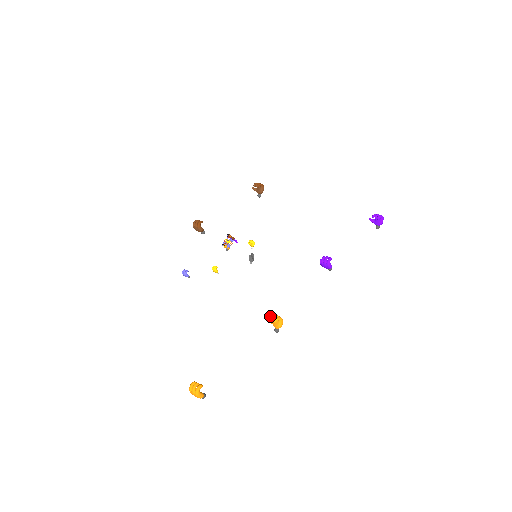
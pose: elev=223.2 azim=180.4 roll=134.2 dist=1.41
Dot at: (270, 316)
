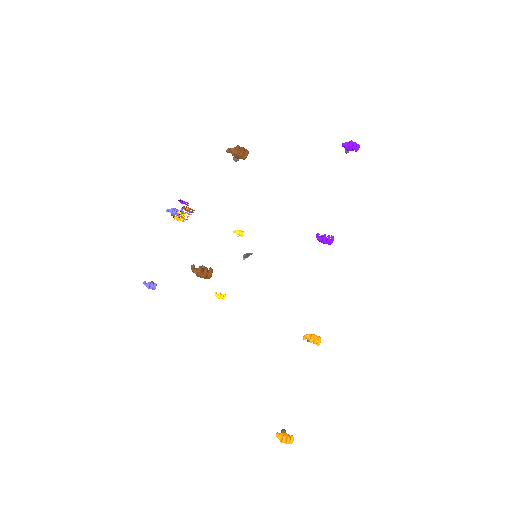
Dot at: occluded
